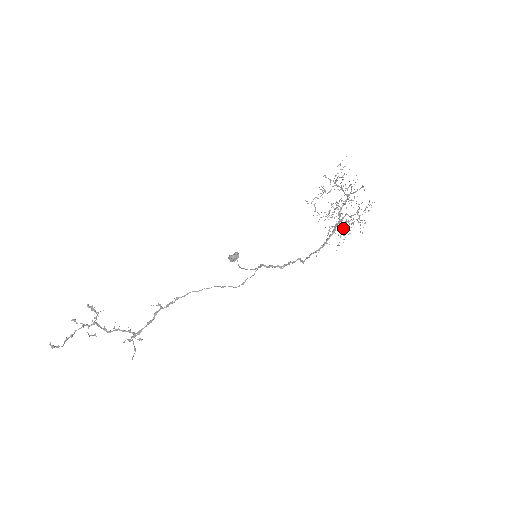
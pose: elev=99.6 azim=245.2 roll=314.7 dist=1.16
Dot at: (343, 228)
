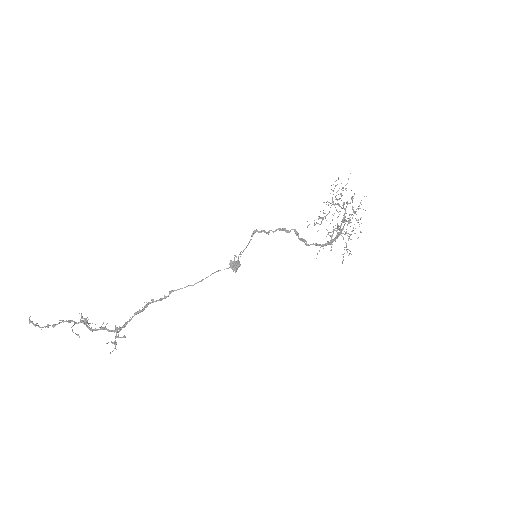
Dot at: (346, 244)
